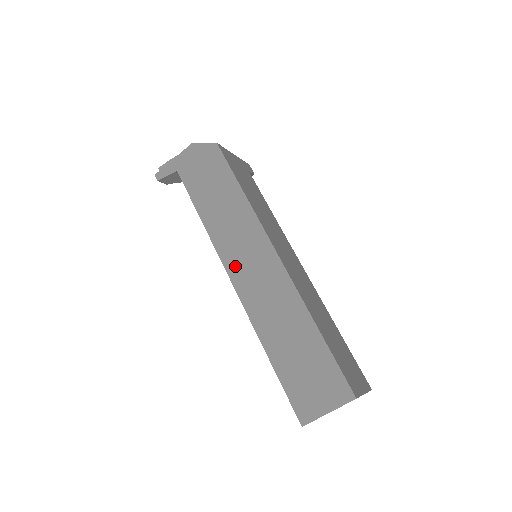
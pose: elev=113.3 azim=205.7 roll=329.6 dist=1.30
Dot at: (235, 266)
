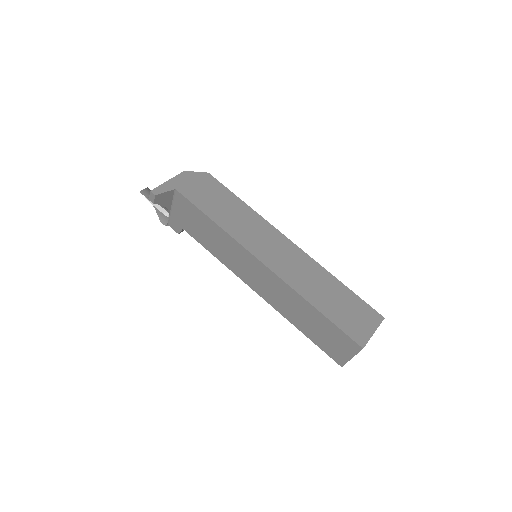
Dot at: (261, 252)
